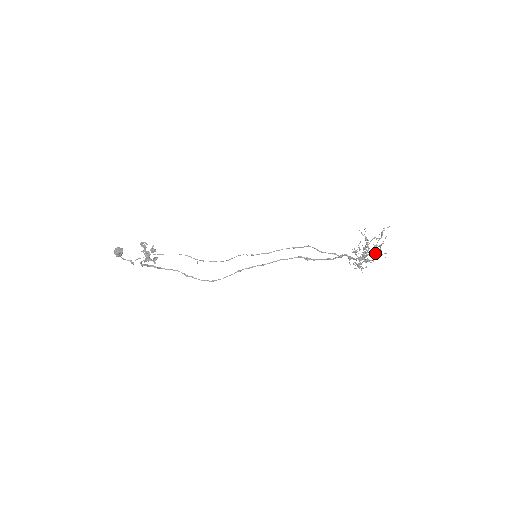
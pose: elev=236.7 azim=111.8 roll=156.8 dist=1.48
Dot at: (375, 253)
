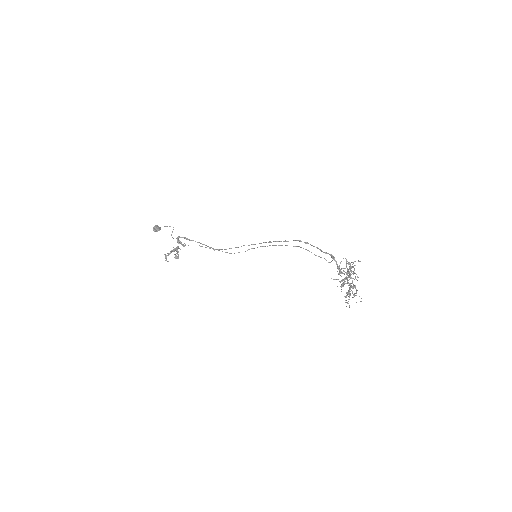
Dot at: (353, 288)
